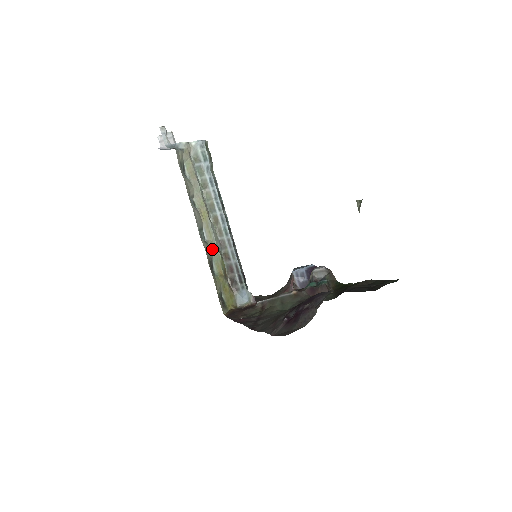
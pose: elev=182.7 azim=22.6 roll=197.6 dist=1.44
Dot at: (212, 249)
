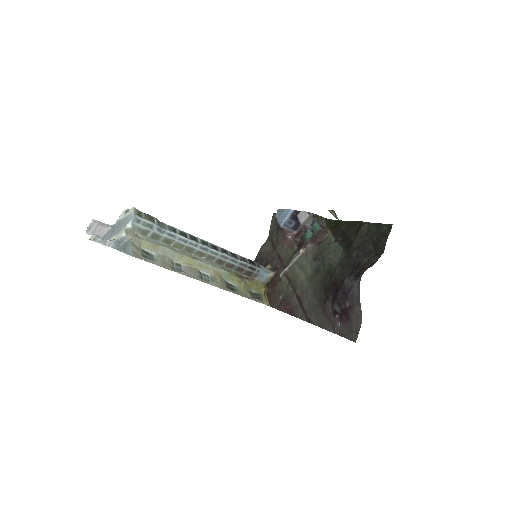
Dot at: (219, 276)
